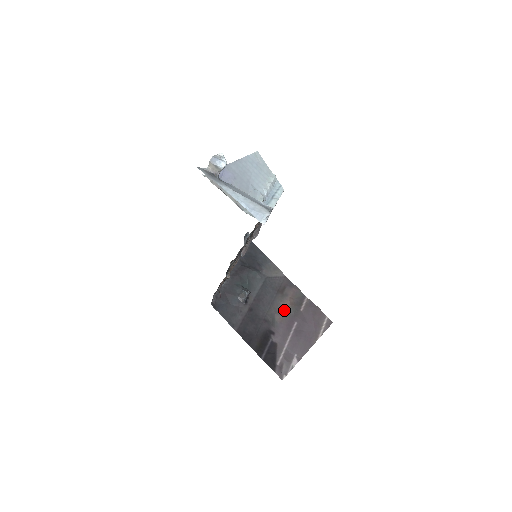
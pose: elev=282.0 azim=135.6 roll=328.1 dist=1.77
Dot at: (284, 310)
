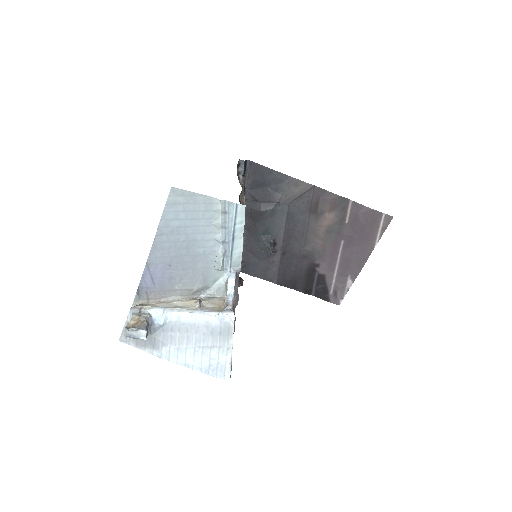
Dot at: (324, 234)
